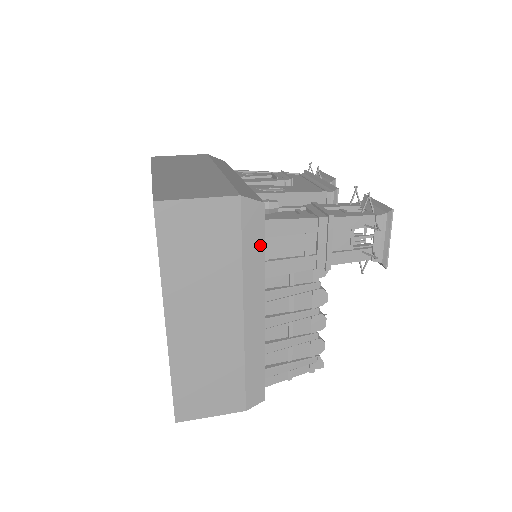
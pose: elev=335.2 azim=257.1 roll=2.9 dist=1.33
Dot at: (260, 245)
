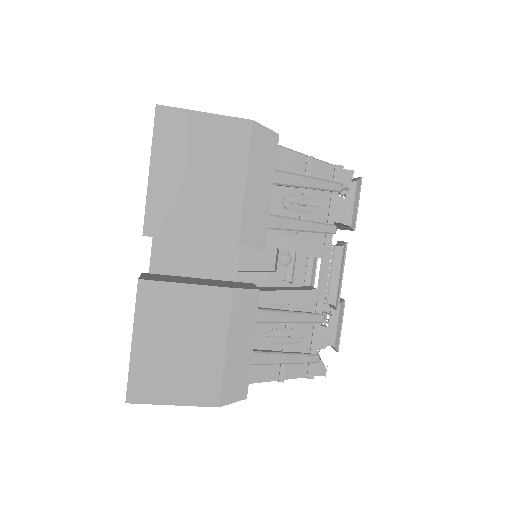
Dot at: occluded
